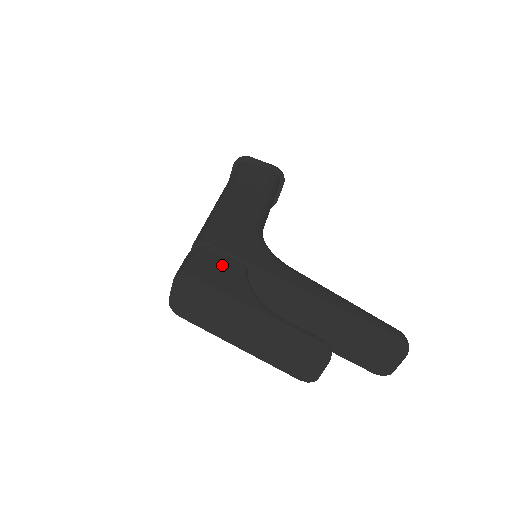
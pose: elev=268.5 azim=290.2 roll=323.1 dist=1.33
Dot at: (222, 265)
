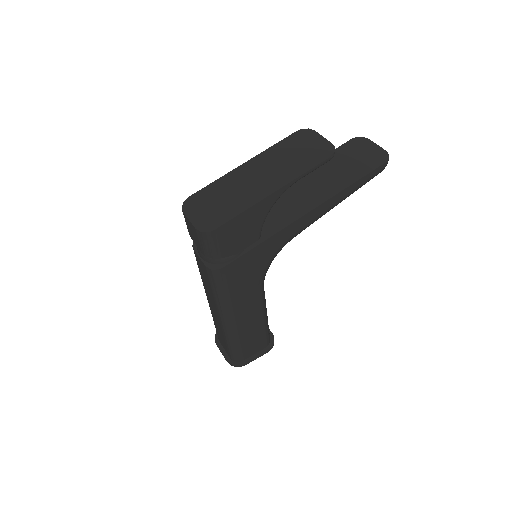
Dot at: occluded
